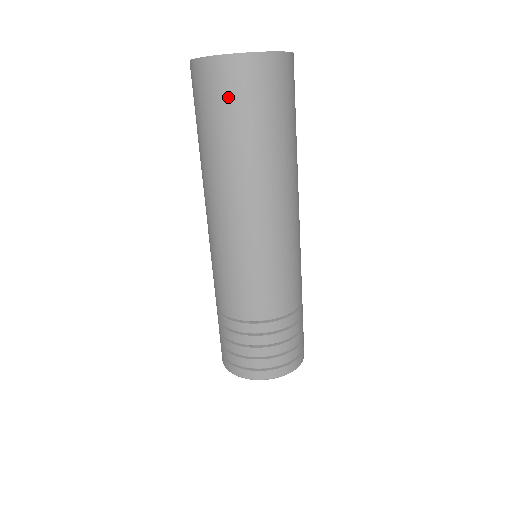
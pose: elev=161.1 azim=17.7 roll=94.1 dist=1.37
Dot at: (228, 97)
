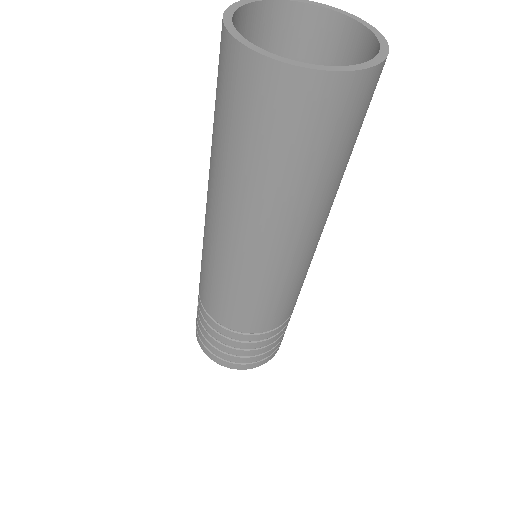
Dot at: (232, 100)
